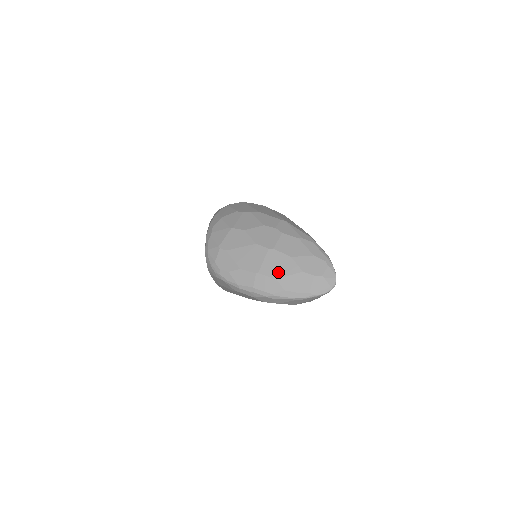
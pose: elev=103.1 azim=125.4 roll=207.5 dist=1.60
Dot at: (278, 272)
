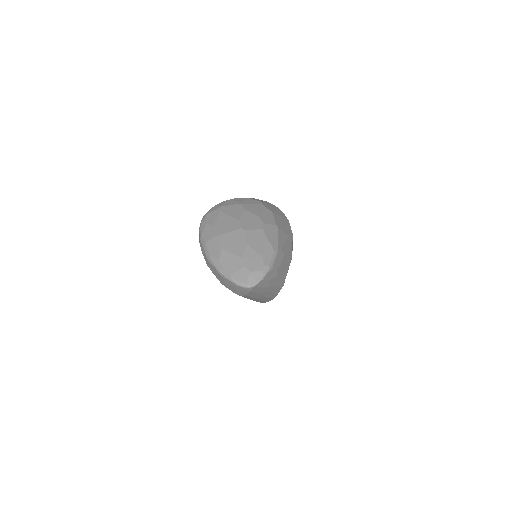
Dot at: (228, 245)
